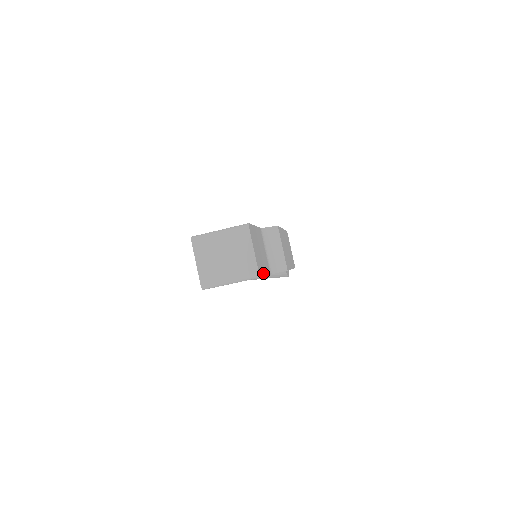
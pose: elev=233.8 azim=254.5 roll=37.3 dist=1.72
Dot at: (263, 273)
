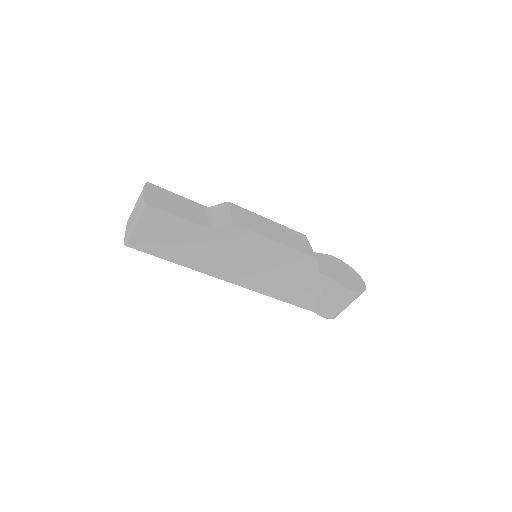
Dot at: (167, 211)
